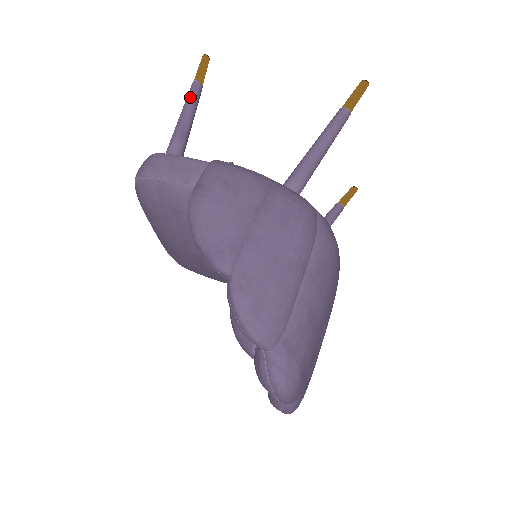
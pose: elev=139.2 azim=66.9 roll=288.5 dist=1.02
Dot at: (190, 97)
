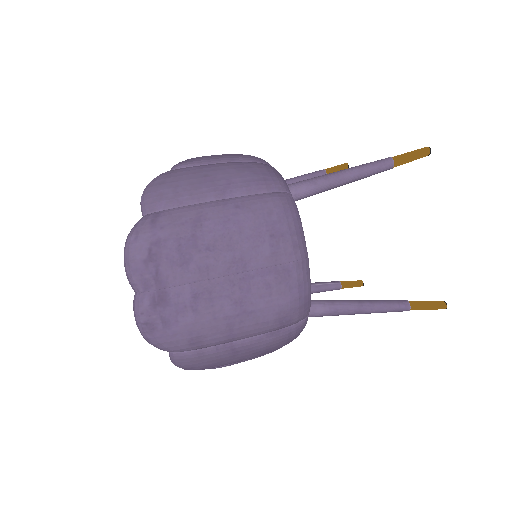
Dot at: (309, 173)
